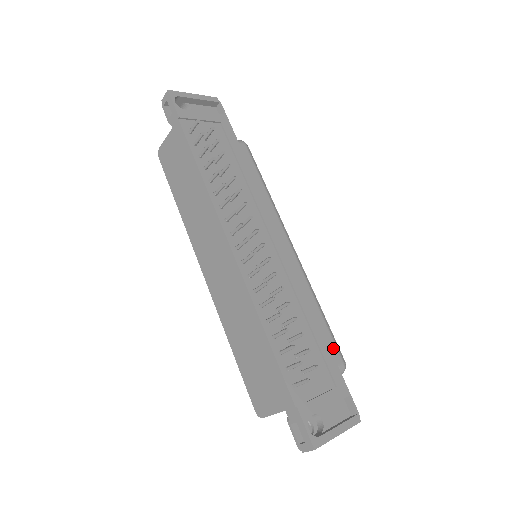
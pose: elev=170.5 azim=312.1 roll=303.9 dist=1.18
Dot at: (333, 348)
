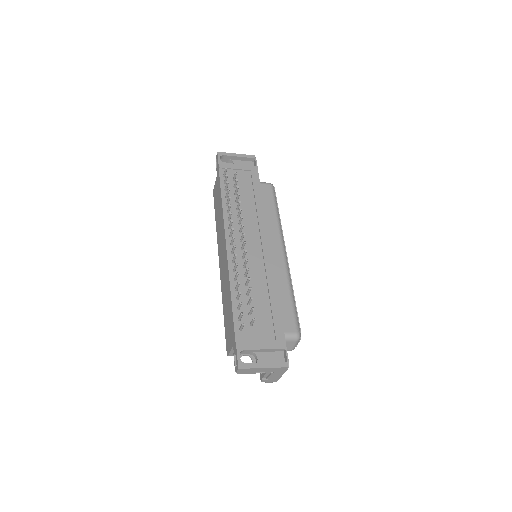
Dot at: (291, 321)
